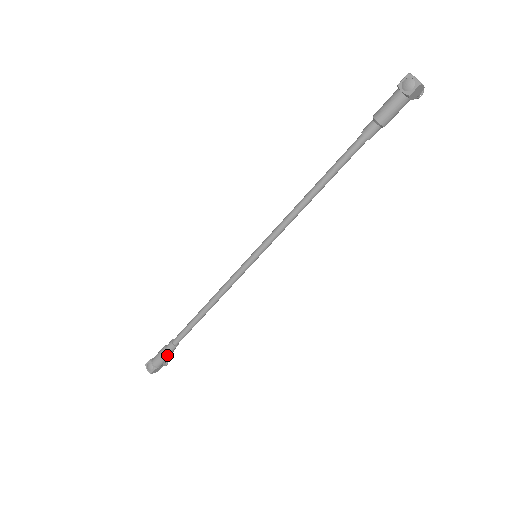
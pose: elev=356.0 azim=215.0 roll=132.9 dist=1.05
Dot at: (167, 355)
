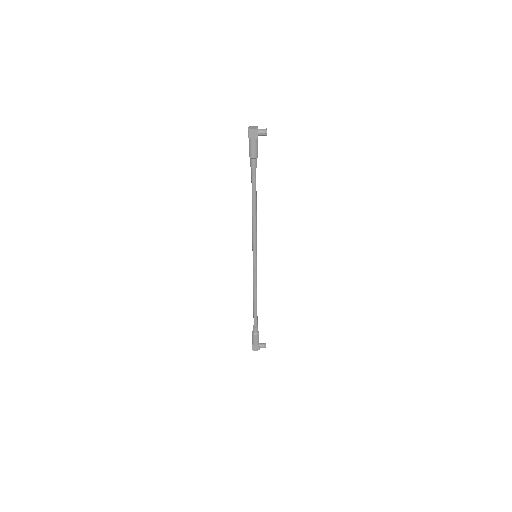
Dot at: (253, 335)
